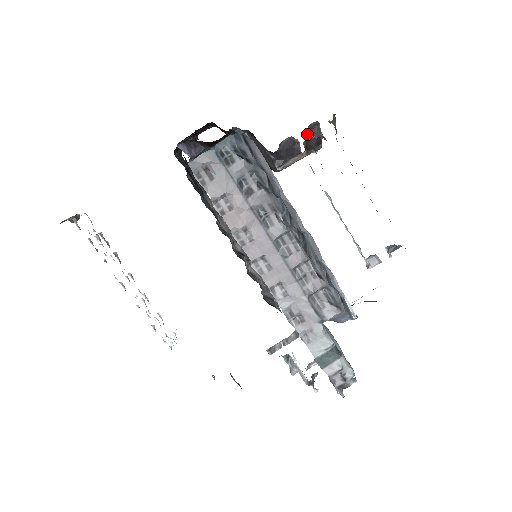
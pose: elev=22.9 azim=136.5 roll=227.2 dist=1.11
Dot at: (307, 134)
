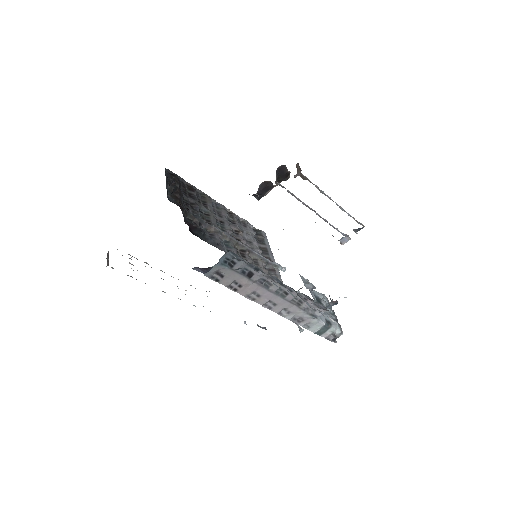
Dot at: (277, 174)
